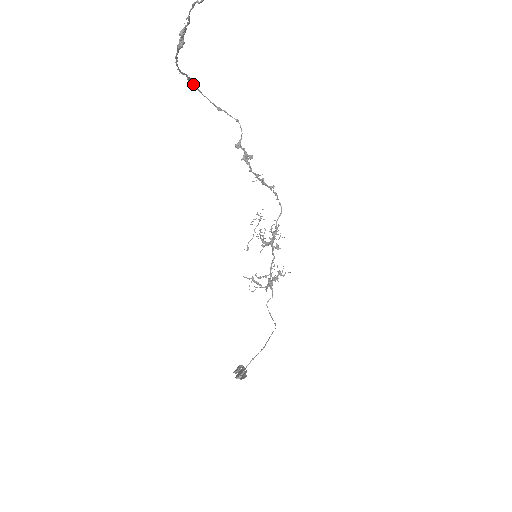
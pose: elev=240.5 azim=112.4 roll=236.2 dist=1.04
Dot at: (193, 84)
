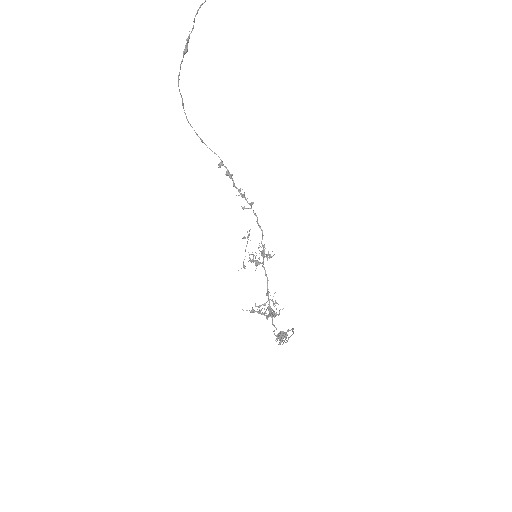
Dot at: (184, 112)
